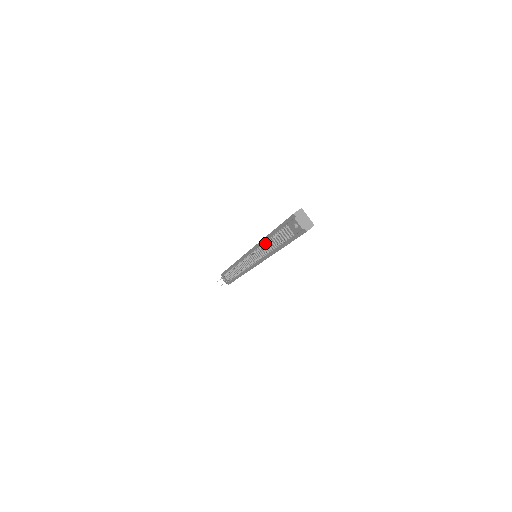
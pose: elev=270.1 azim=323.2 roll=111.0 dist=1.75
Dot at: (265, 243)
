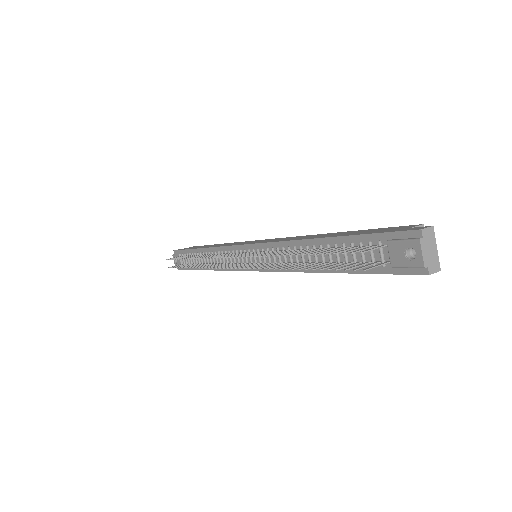
Dot at: occluded
